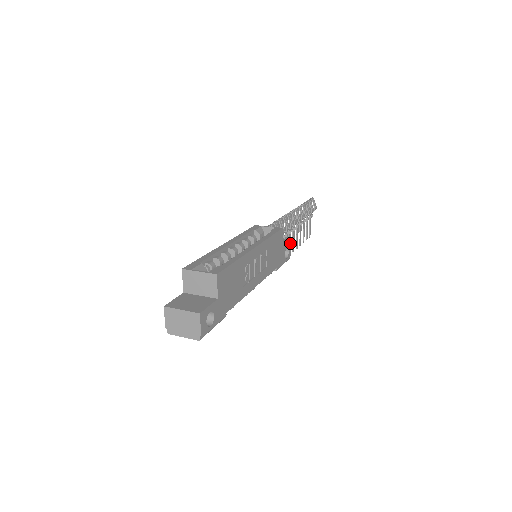
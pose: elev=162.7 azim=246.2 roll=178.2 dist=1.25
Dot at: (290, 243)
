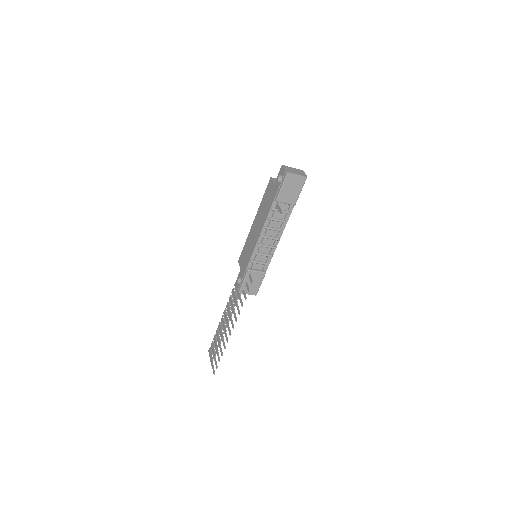
Dot at: occluded
